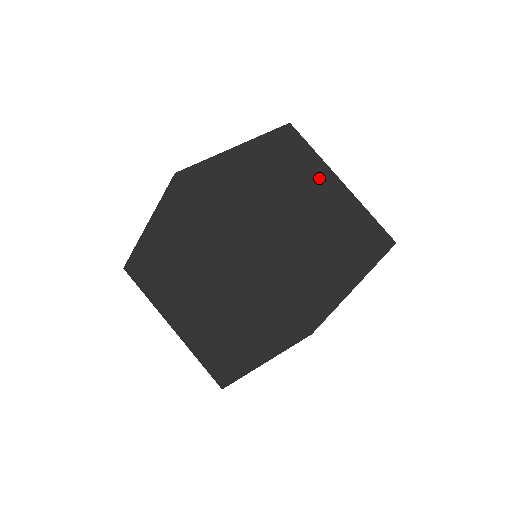
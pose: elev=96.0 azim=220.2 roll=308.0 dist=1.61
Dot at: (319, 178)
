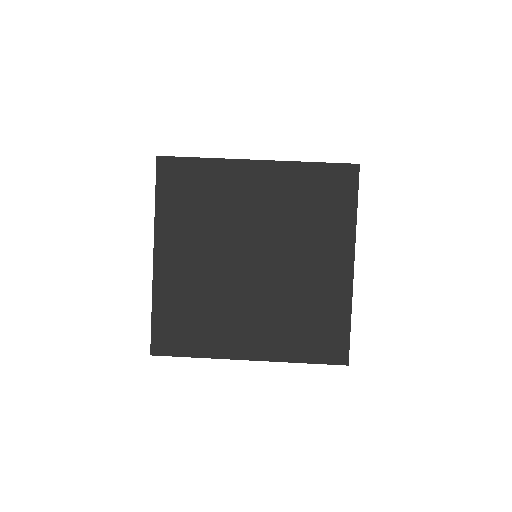
Dot at: occluded
